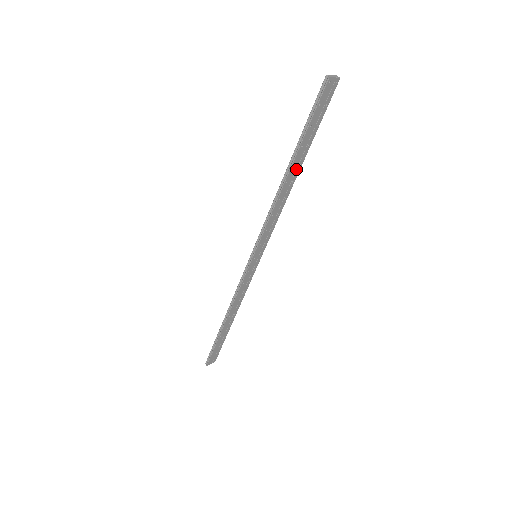
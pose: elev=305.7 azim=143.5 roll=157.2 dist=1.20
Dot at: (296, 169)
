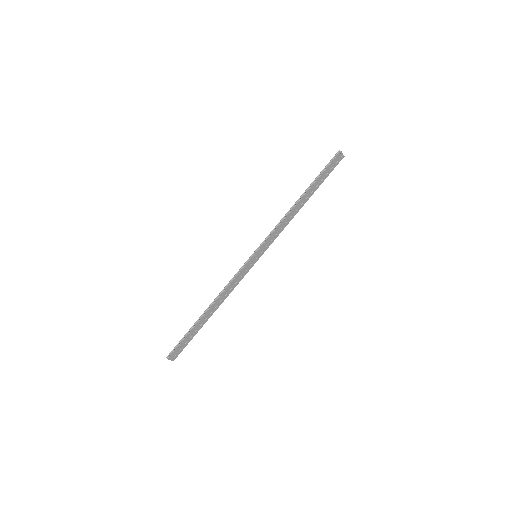
Dot at: (305, 199)
